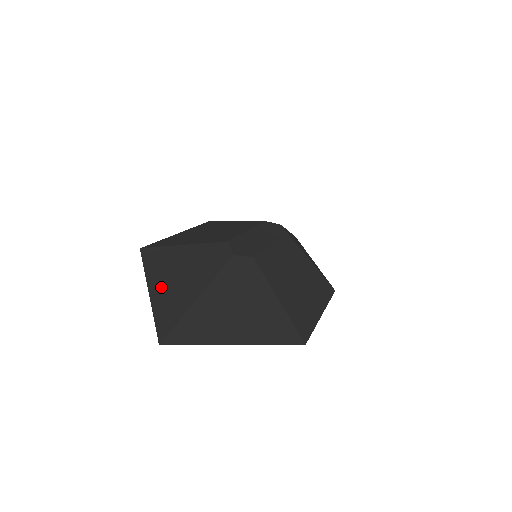
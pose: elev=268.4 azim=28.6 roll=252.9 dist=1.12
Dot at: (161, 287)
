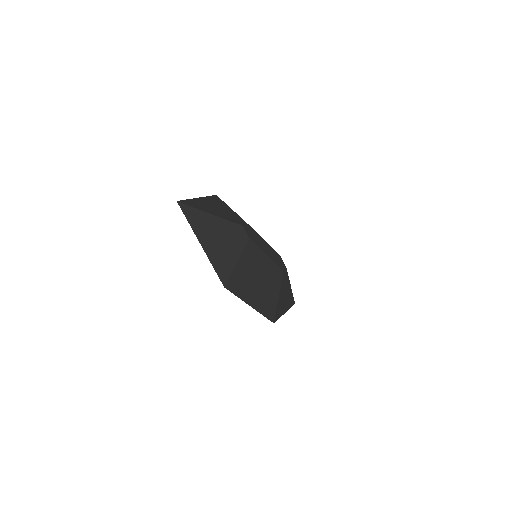
Dot at: (203, 202)
